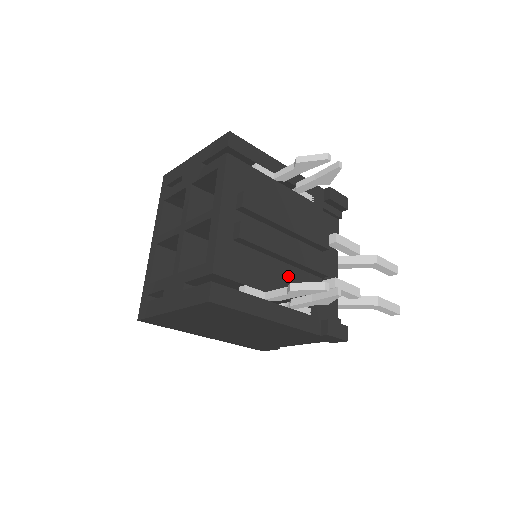
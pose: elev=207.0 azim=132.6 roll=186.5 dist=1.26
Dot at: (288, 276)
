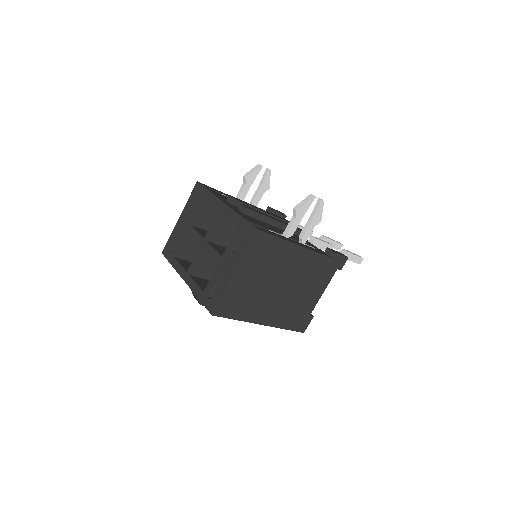
Dot at: occluded
